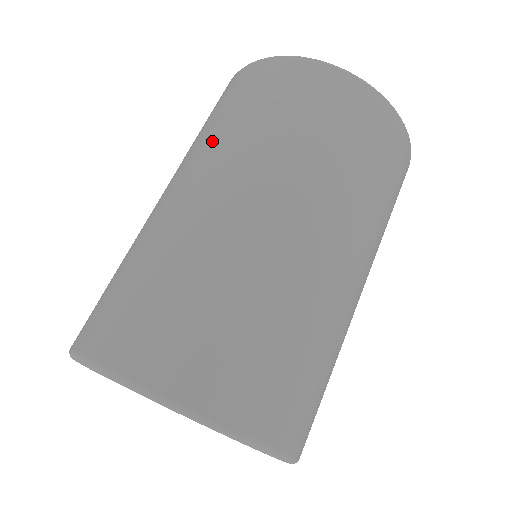
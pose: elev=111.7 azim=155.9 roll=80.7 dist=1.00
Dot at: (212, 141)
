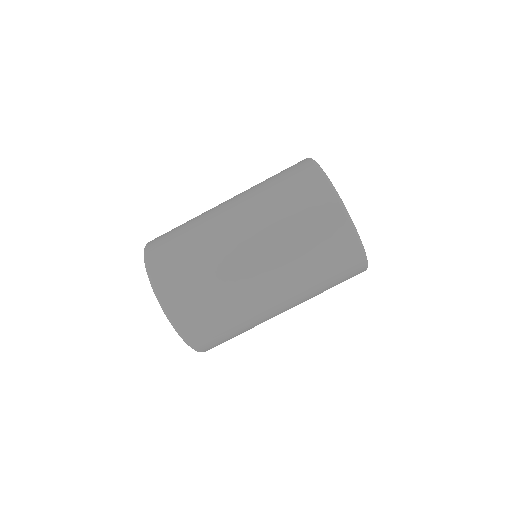
Dot at: (284, 246)
